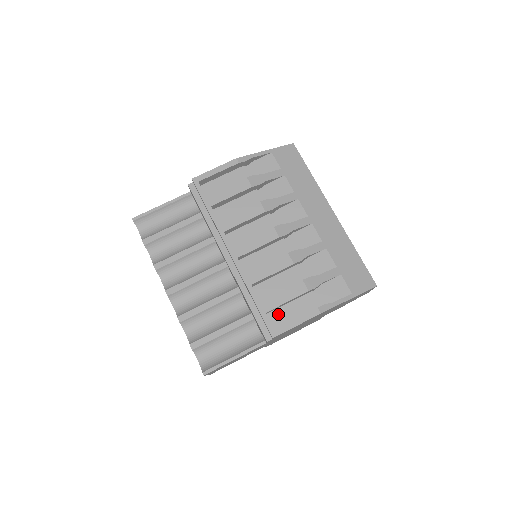
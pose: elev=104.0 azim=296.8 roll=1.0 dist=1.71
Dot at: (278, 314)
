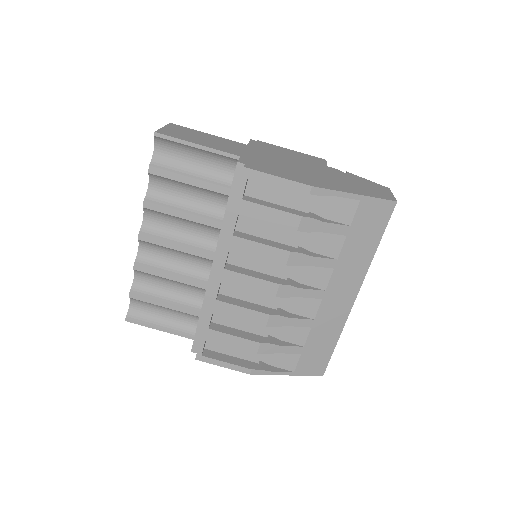
Dot at: occluded
